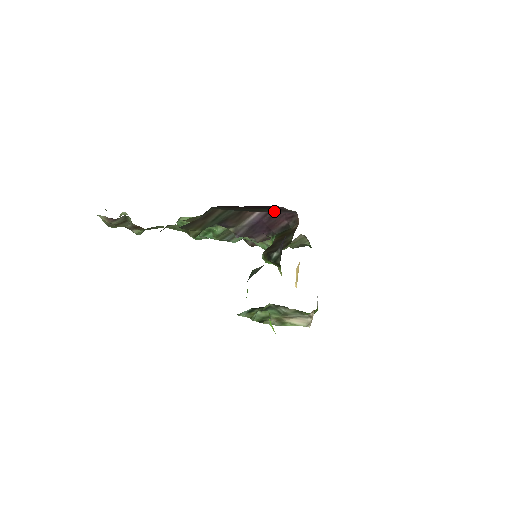
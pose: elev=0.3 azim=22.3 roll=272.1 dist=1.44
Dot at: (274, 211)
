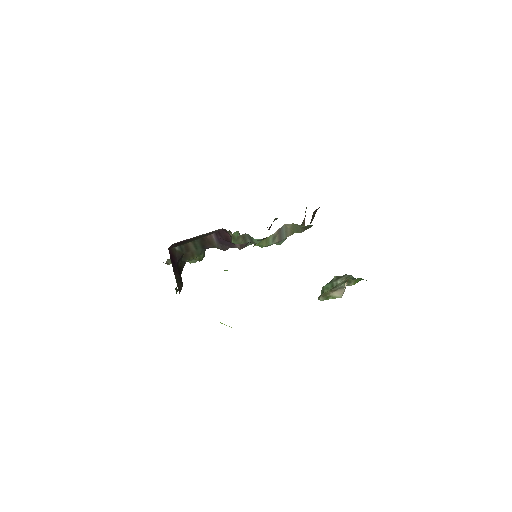
Dot at: occluded
